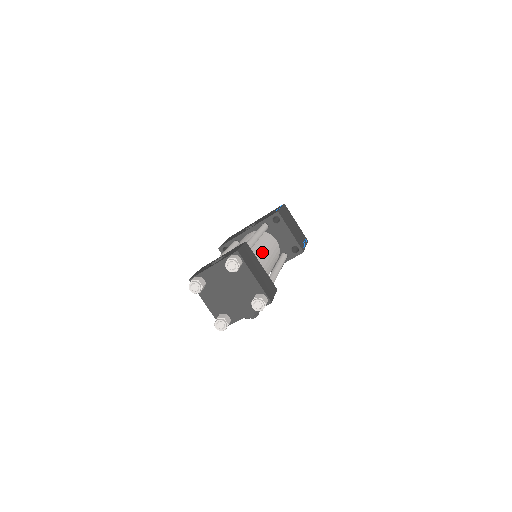
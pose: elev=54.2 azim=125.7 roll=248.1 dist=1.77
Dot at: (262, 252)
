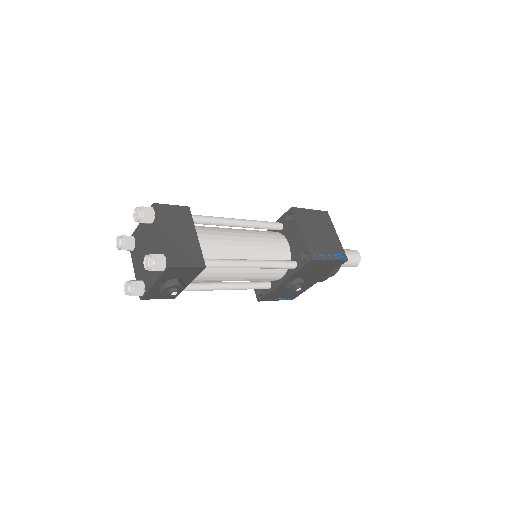
Dot at: (231, 235)
